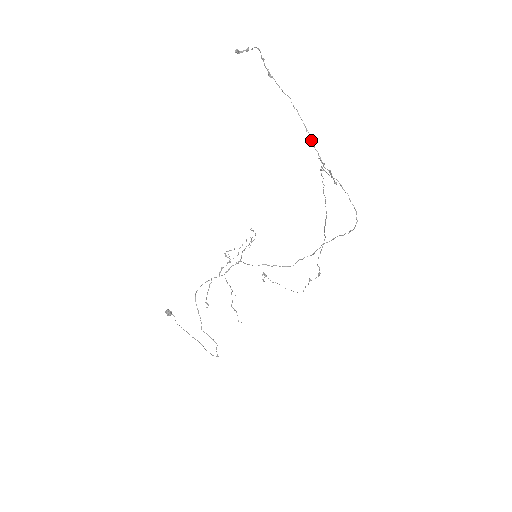
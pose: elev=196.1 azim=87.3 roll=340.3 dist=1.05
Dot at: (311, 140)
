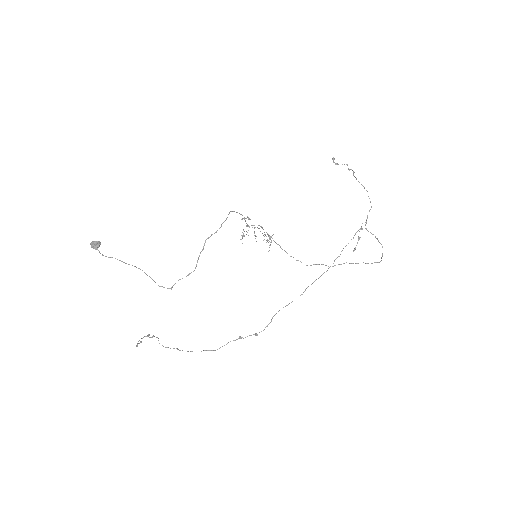
Dot at: (371, 207)
